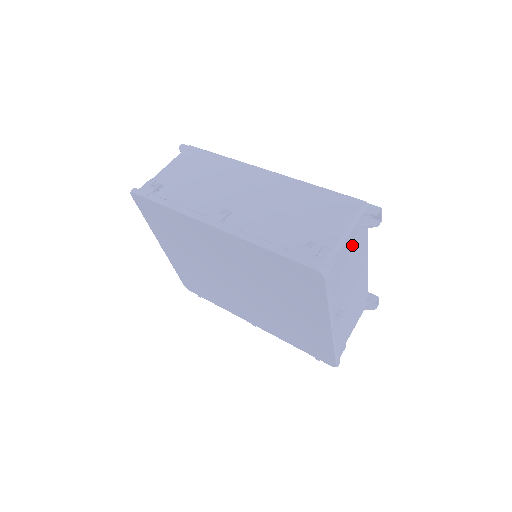
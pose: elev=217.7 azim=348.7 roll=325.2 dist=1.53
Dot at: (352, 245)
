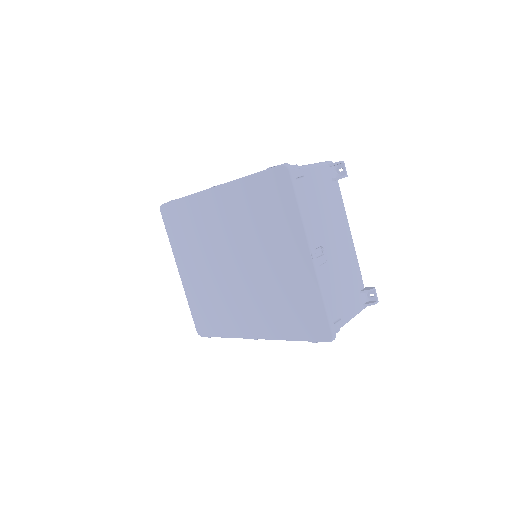
Dot at: (322, 185)
